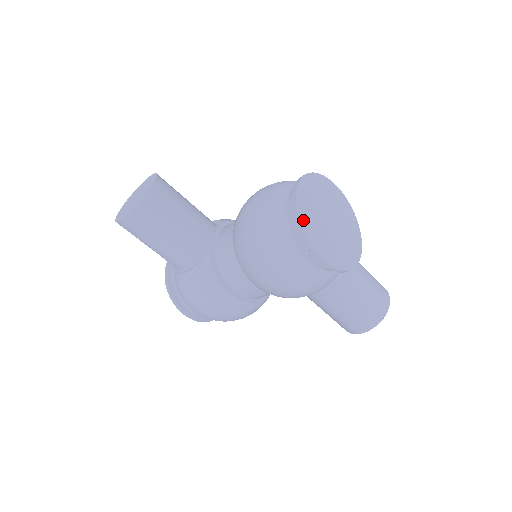
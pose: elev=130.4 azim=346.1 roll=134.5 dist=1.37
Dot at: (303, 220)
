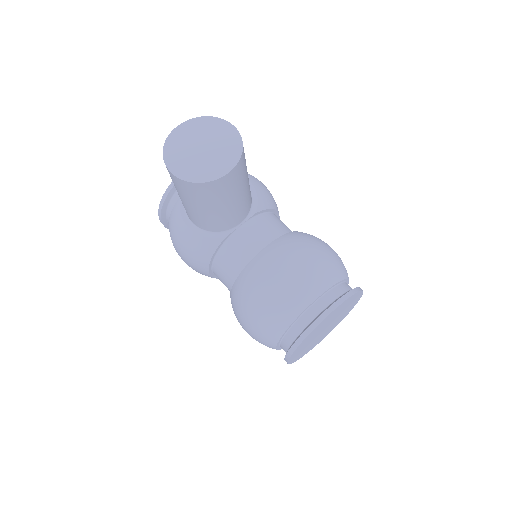
Dot at: (305, 340)
